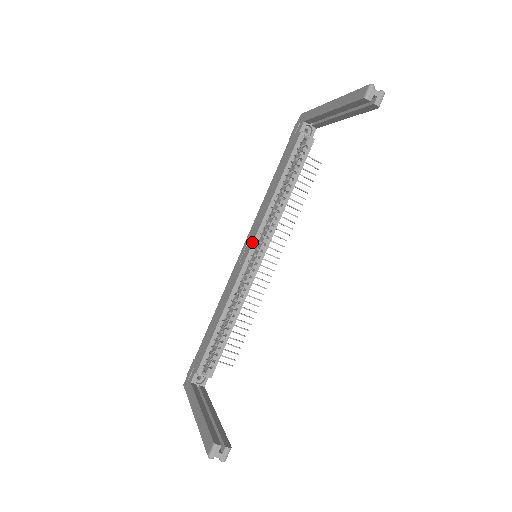
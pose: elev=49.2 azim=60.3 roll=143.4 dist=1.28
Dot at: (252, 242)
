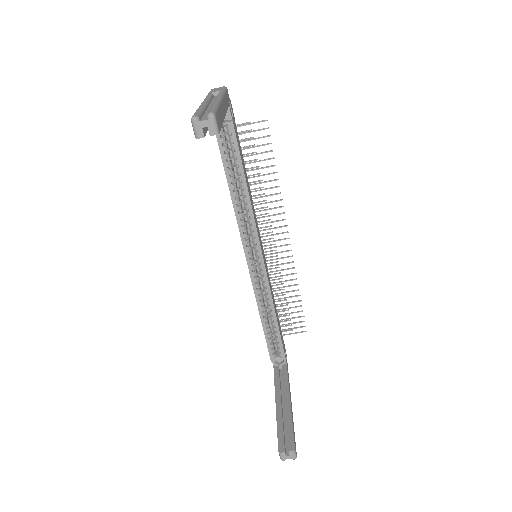
Dot at: occluded
